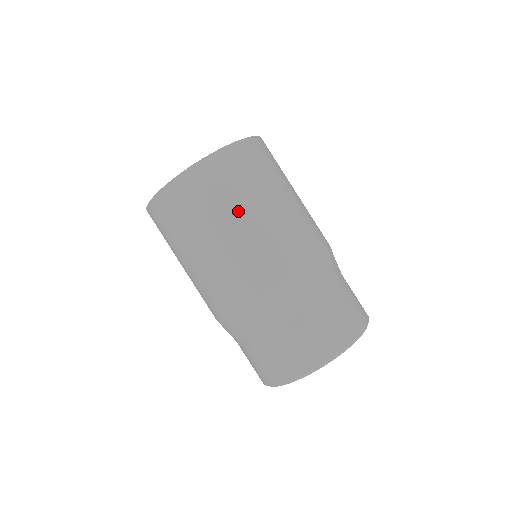
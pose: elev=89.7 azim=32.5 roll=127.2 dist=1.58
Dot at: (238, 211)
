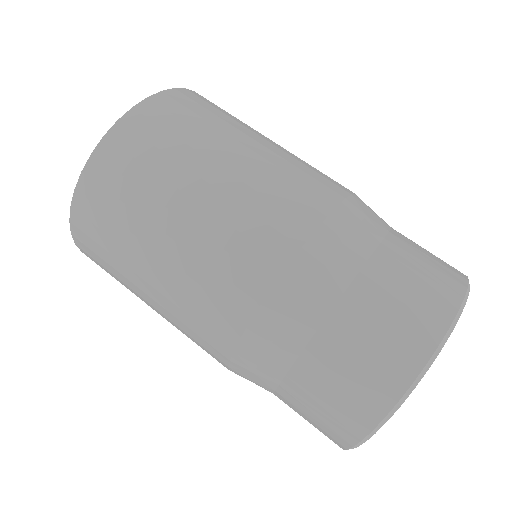
Dot at: (247, 132)
